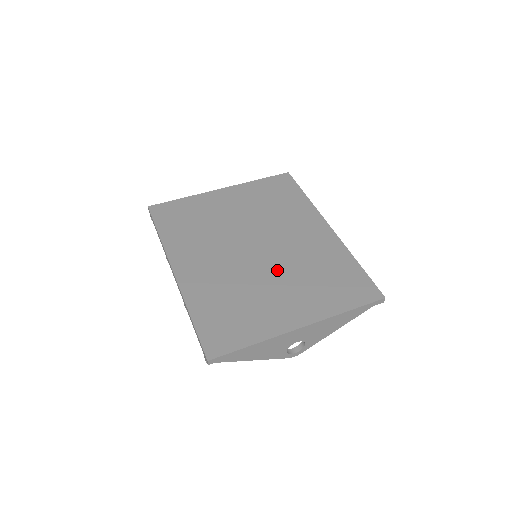
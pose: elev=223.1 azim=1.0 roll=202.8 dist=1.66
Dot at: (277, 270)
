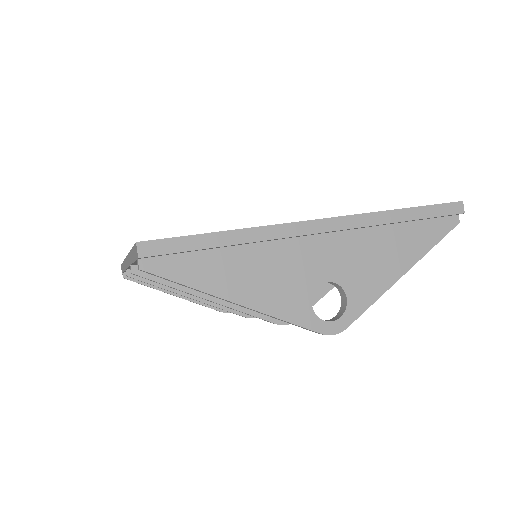
Dot at: occluded
